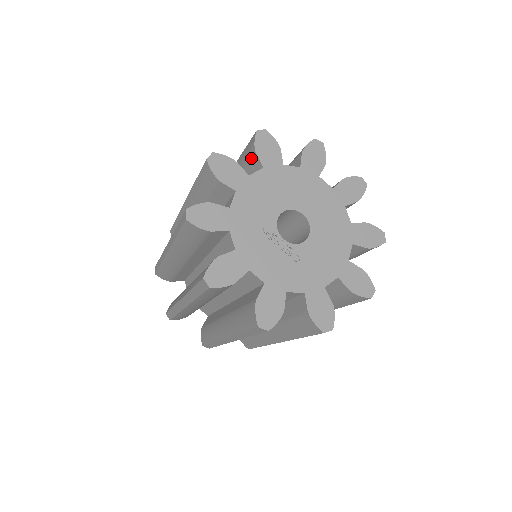
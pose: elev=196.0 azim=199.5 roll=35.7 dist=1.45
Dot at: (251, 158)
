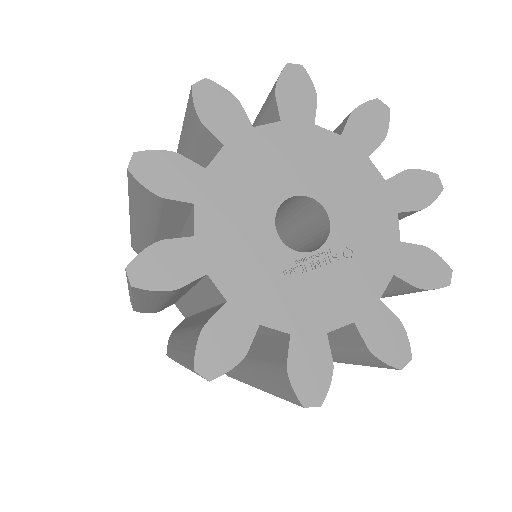
Dot at: (161, 205)
